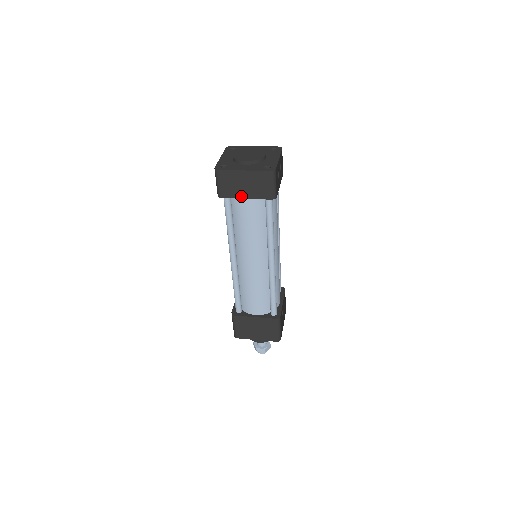
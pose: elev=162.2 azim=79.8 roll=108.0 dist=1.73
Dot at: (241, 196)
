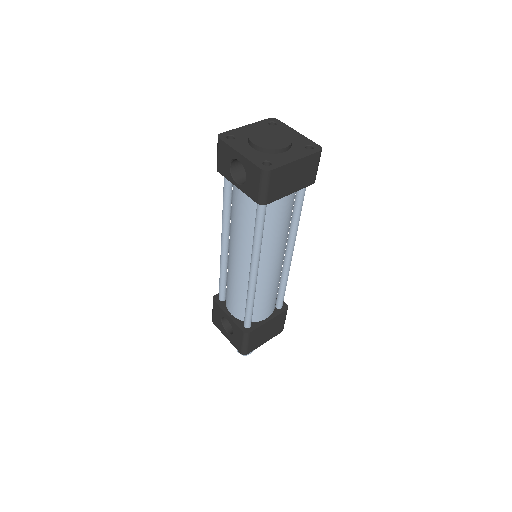
Dot at: (287, 193)
